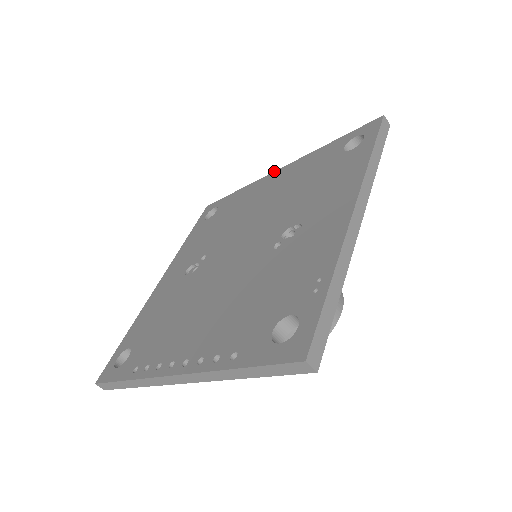
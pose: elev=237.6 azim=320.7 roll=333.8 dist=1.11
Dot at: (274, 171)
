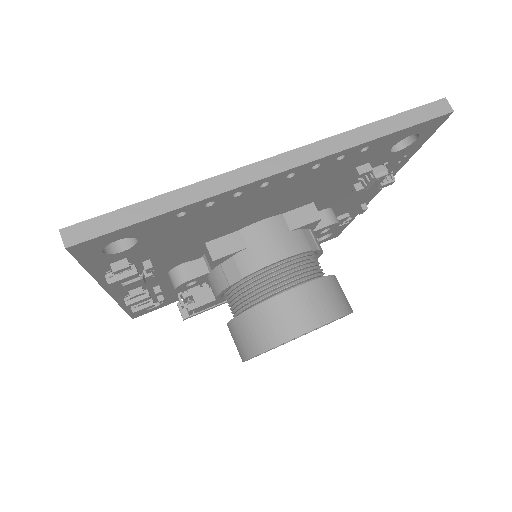
Dot at: occluded
